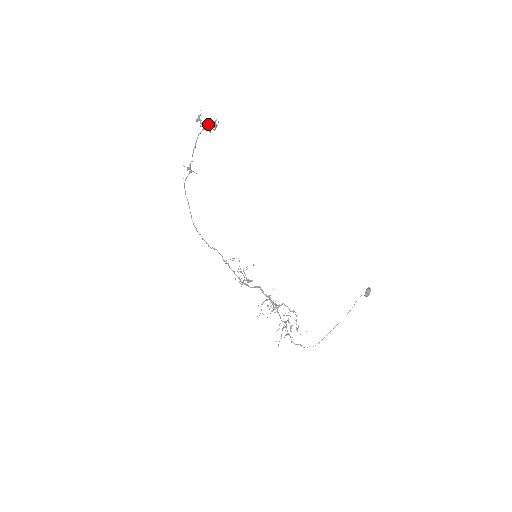
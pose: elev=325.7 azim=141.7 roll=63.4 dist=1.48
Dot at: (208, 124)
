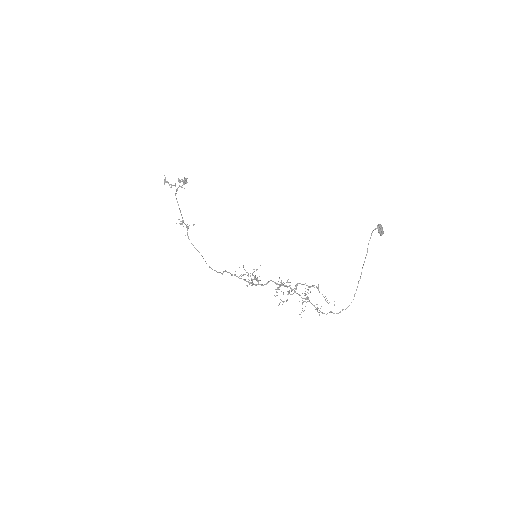
Dot at: occluded
